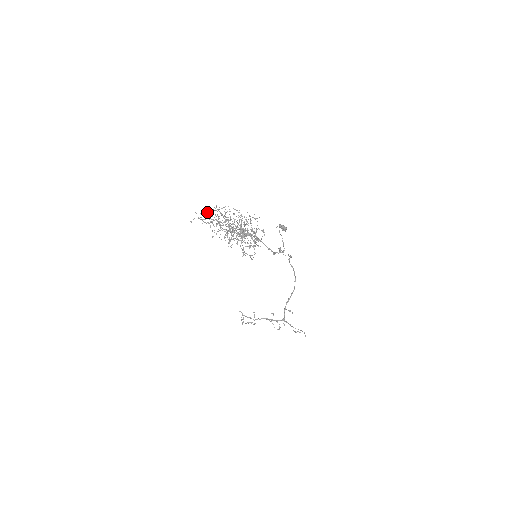
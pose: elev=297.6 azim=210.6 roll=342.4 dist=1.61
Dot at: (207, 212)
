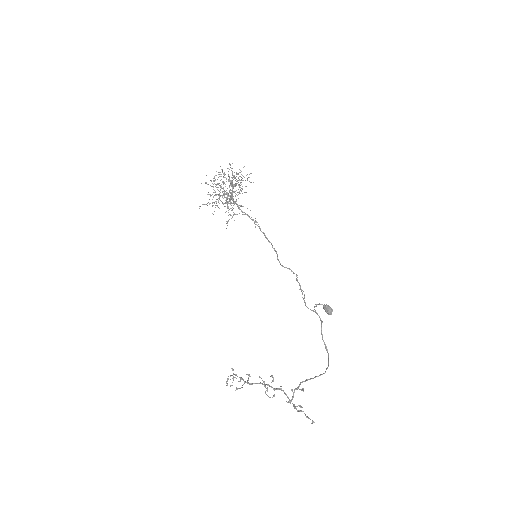
Dot at: (218, 200)
